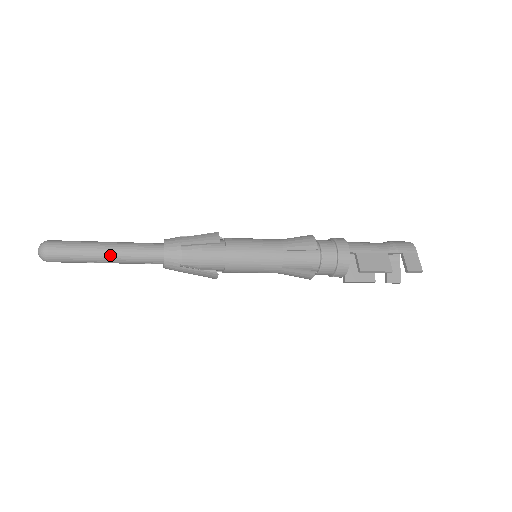
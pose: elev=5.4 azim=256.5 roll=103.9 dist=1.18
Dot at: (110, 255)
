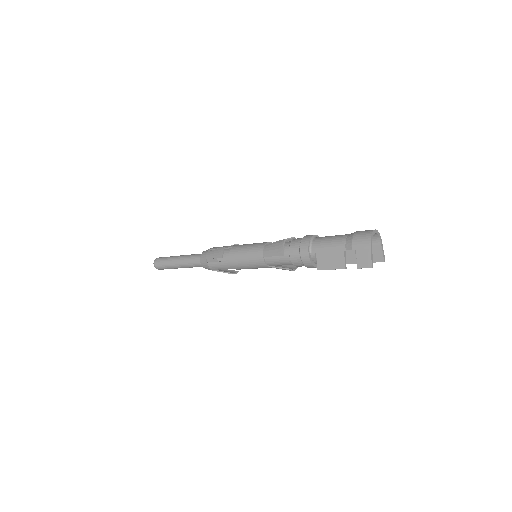
Dot at: (180, 266)
